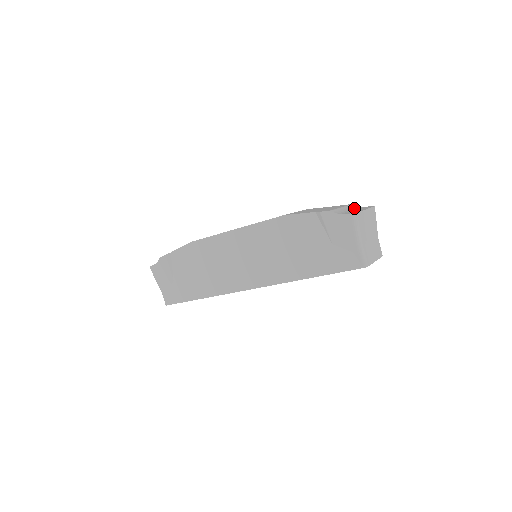
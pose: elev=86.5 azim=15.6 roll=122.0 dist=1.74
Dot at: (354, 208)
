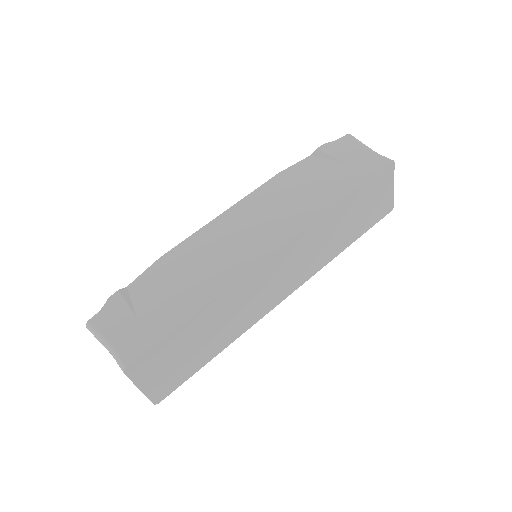
Dot at: occluded
